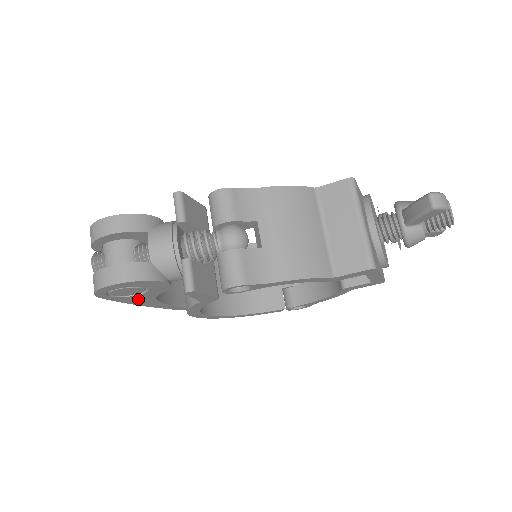
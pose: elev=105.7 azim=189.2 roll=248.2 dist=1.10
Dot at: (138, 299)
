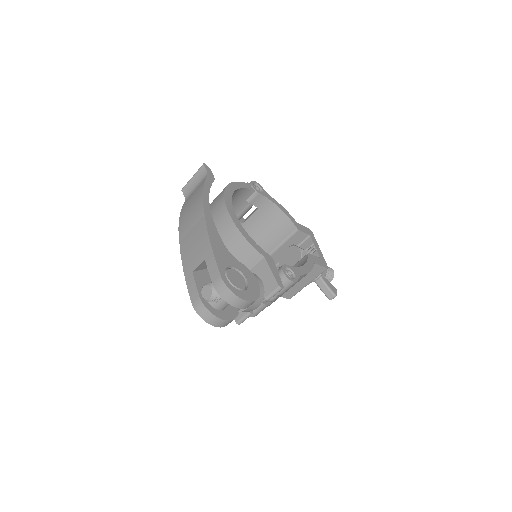
Dot at: occluded
